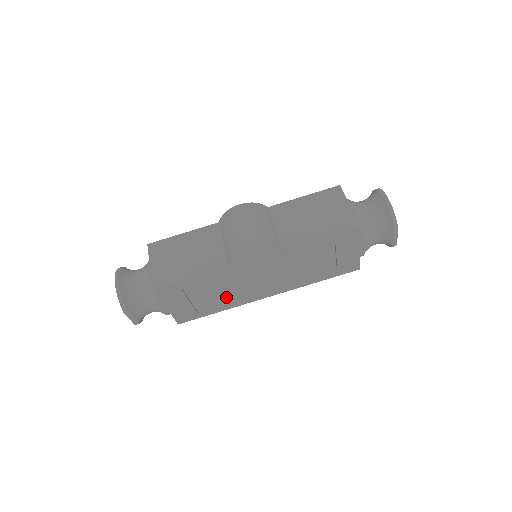
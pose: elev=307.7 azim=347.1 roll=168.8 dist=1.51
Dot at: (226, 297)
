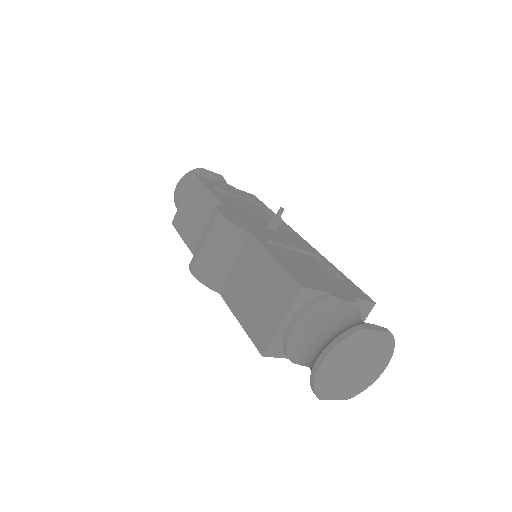
Dot at: occluded
